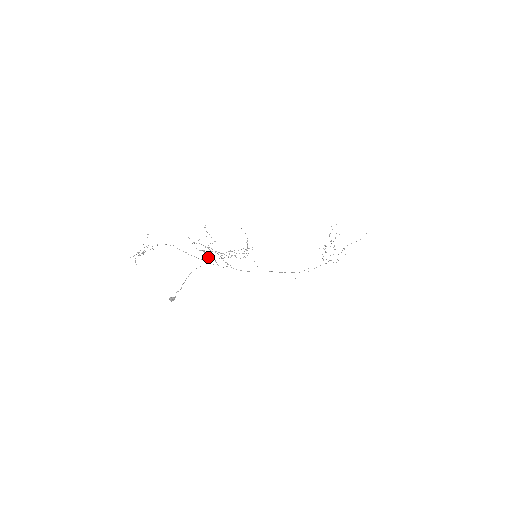
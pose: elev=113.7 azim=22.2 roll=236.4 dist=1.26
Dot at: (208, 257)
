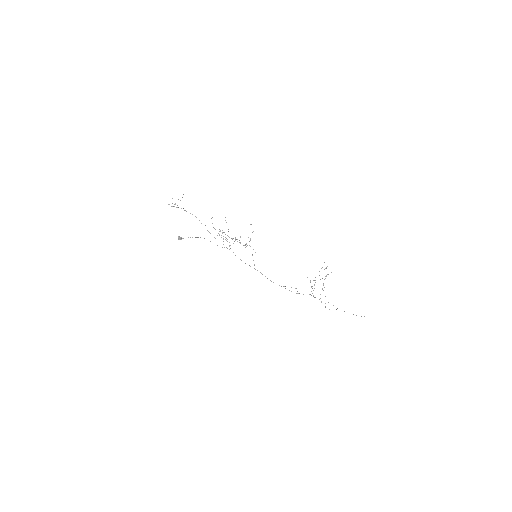
Dot at: occluded
